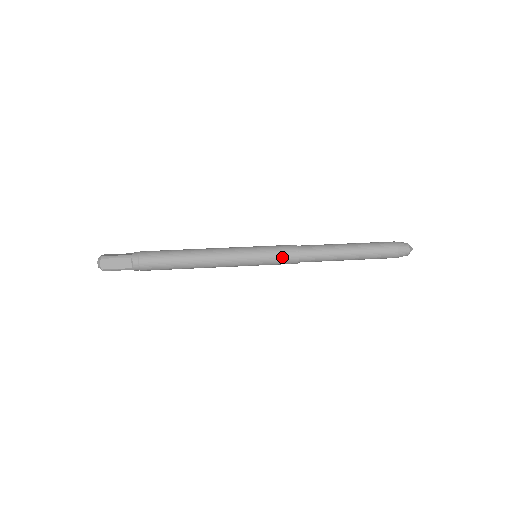
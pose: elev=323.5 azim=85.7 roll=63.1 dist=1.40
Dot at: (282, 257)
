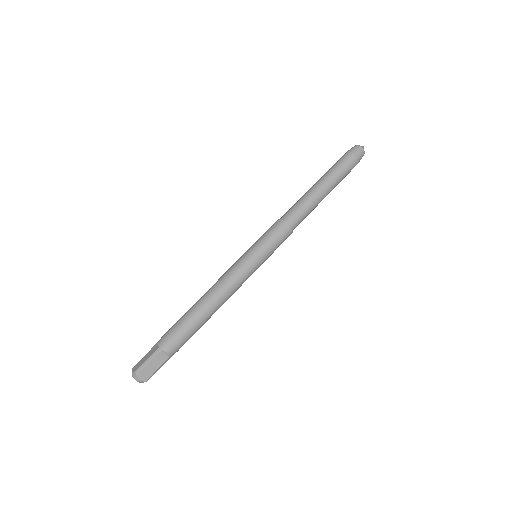
Dot at: (279, 239)
